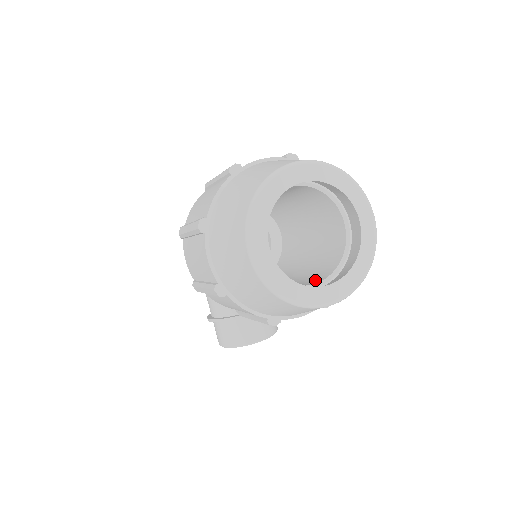
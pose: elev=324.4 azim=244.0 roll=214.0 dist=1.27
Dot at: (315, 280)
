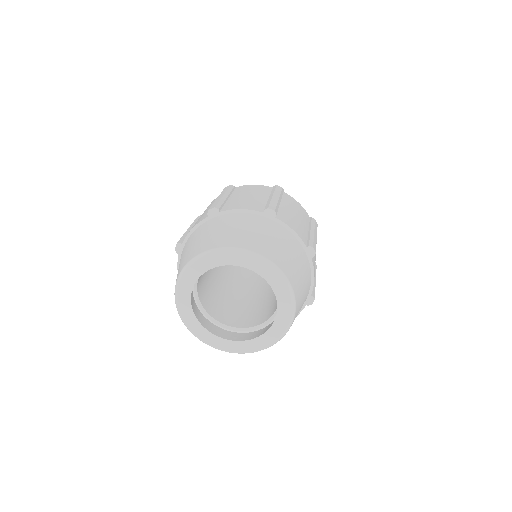
Dot at: (248, 322)
